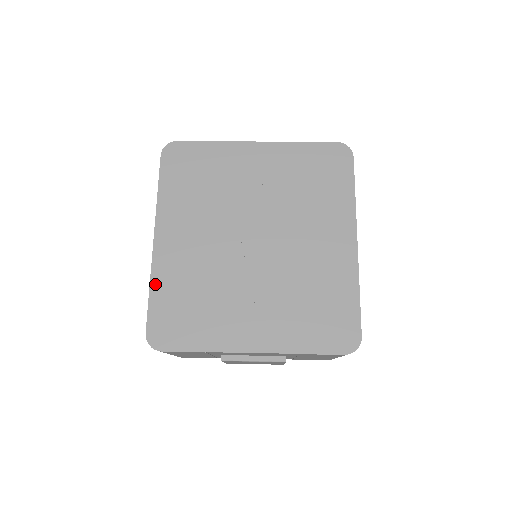
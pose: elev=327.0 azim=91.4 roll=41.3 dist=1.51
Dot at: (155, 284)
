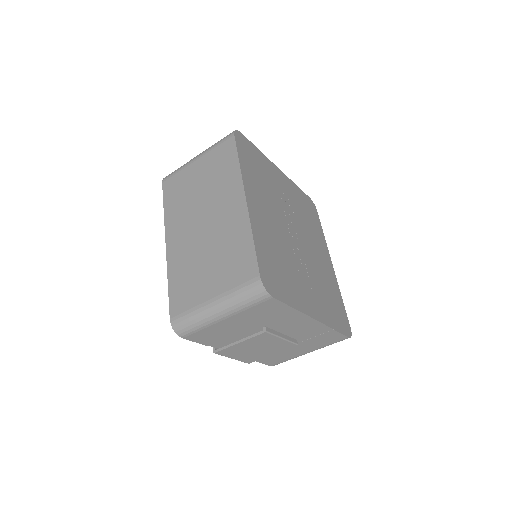
Dot at: (256, 236)
